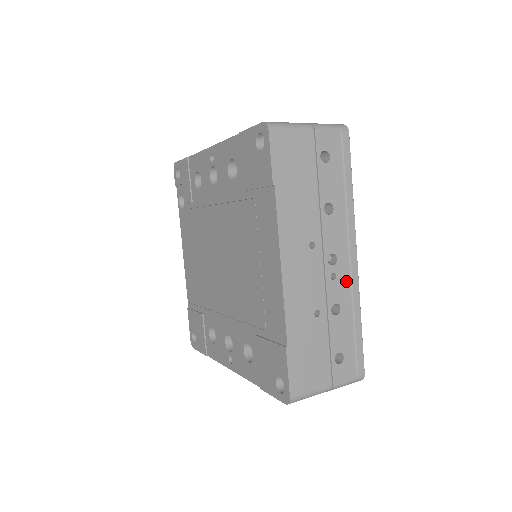
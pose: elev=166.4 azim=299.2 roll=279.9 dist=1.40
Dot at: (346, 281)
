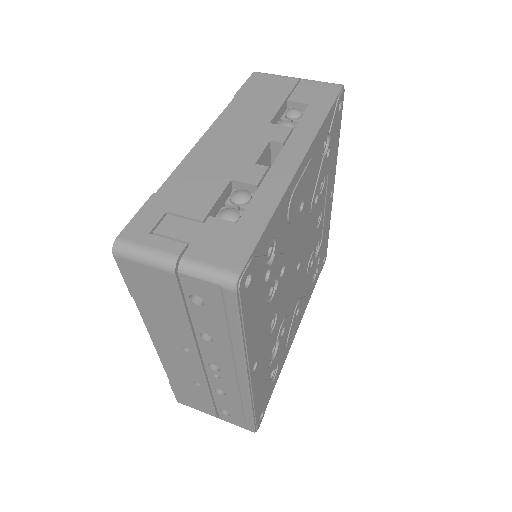
Dot at: (233, 385)
